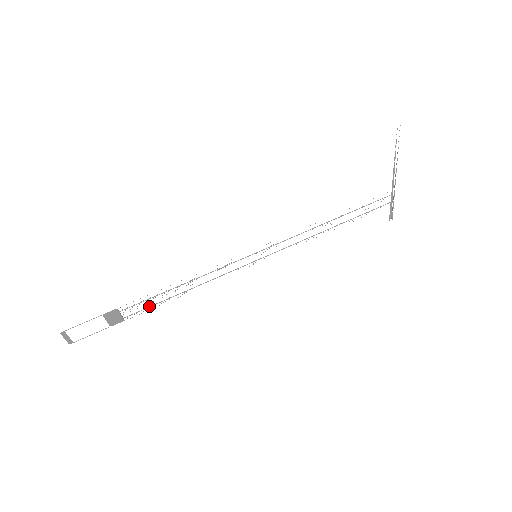
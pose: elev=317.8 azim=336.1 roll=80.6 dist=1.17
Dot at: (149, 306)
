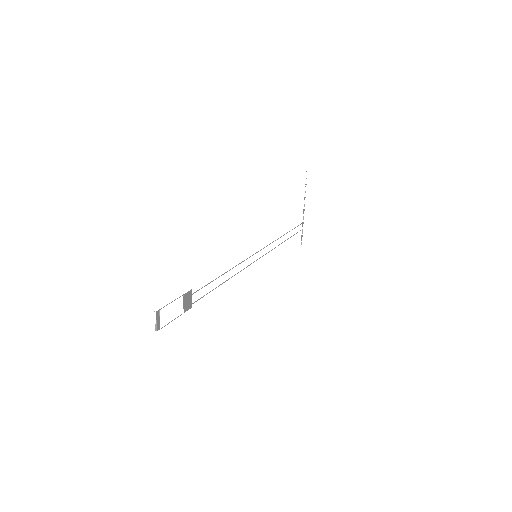
Dot at: occluded
